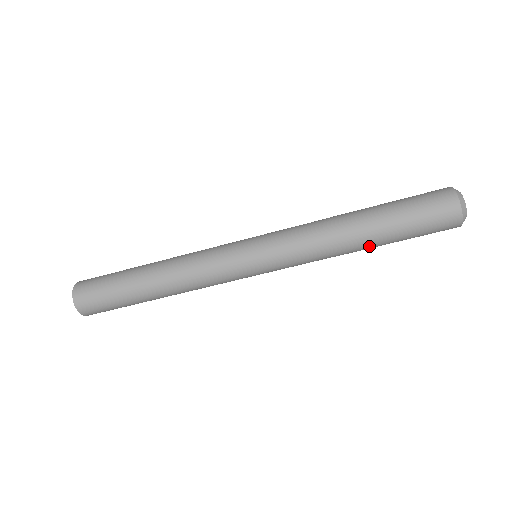
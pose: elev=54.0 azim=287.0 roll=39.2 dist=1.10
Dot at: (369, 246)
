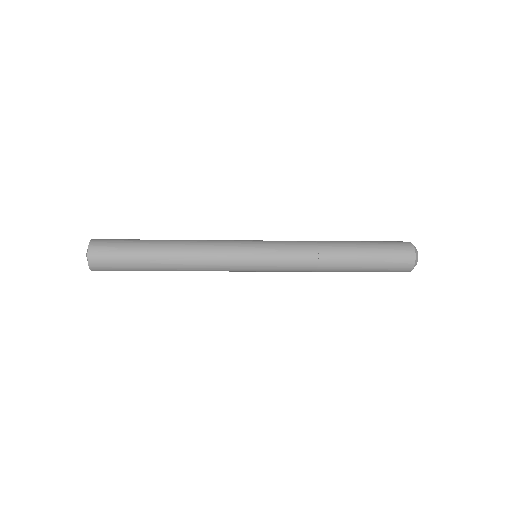
Dot at: (344, 271)
